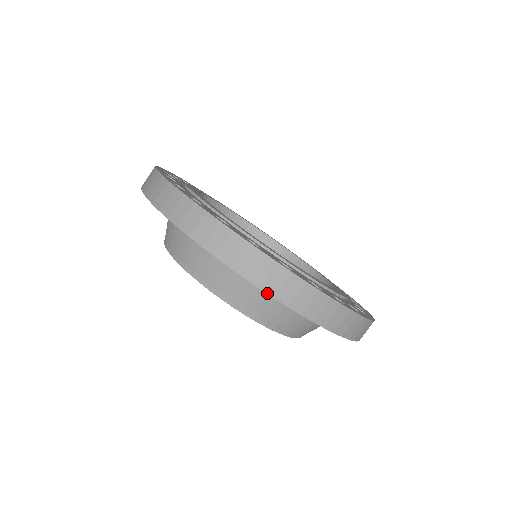
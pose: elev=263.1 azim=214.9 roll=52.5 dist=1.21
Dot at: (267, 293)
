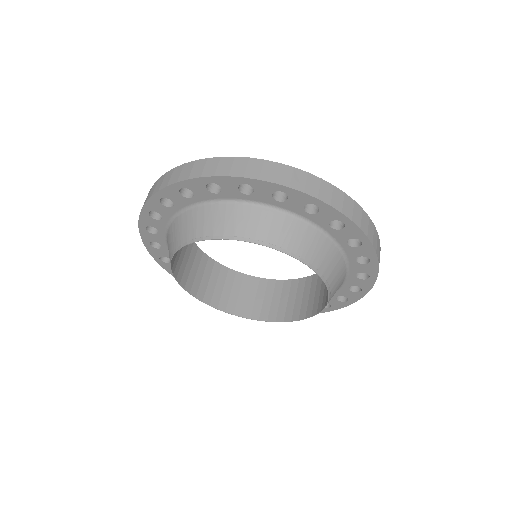
Dot at: (347, 217)
